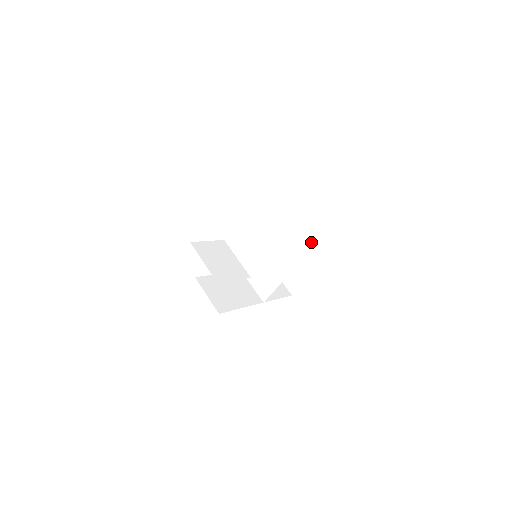
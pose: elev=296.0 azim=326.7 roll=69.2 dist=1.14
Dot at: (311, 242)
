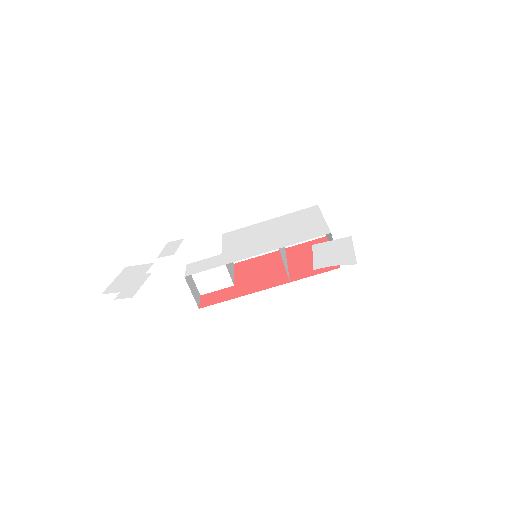
Dot at: (331, 239)
